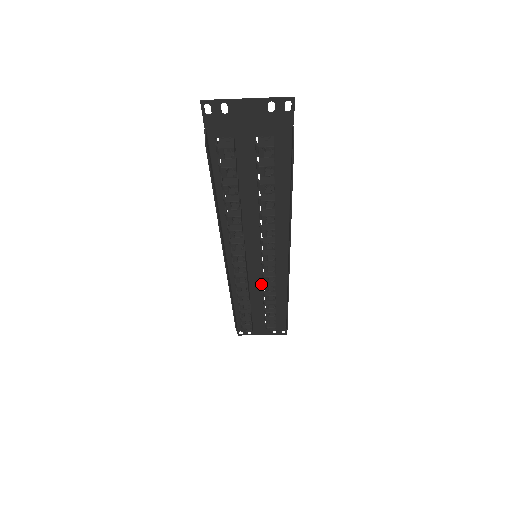
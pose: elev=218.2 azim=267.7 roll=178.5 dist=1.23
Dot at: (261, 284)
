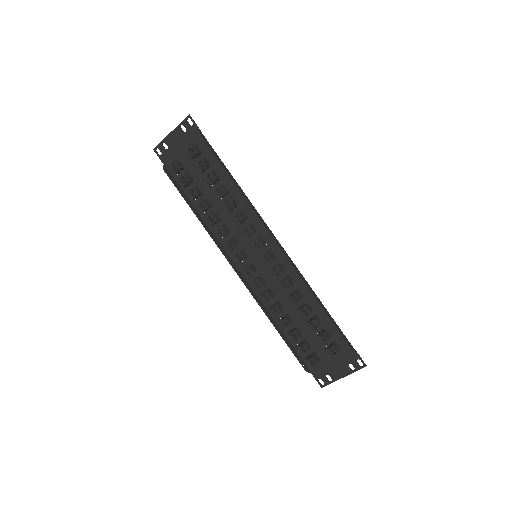
Dot at: (285, 292)
